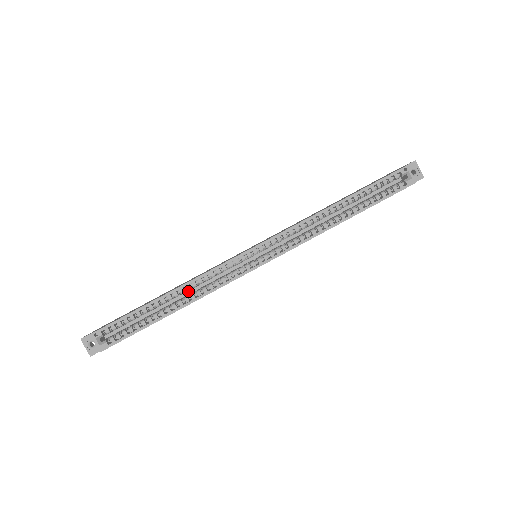
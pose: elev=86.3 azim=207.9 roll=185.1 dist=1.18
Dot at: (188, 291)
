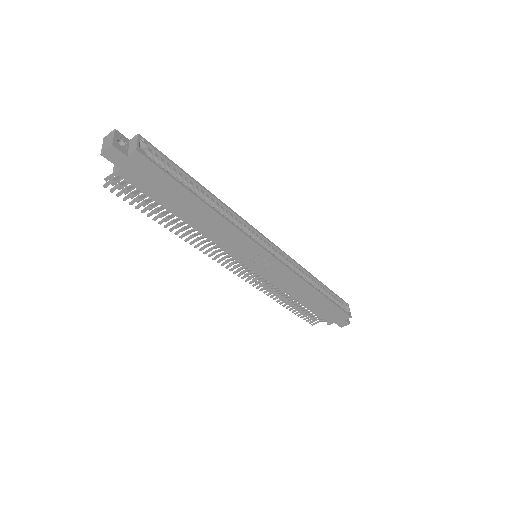
Dot at: occluded
